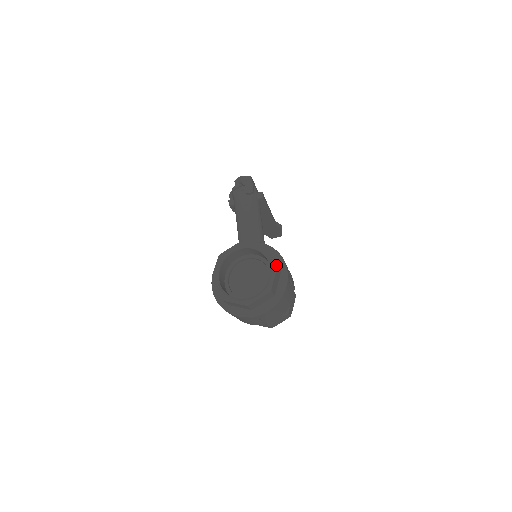
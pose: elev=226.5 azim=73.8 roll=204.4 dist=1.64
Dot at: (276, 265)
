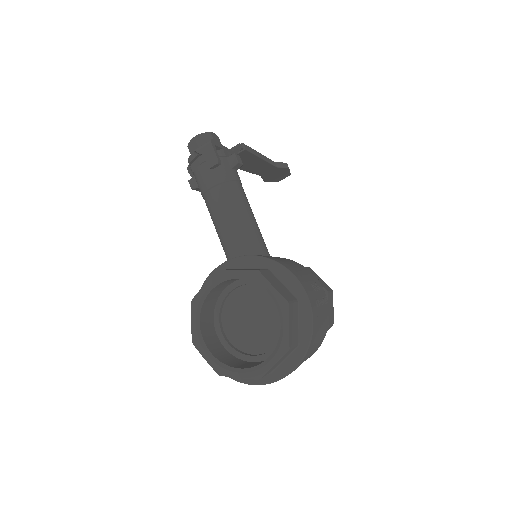
Dot at: (286, 302)
